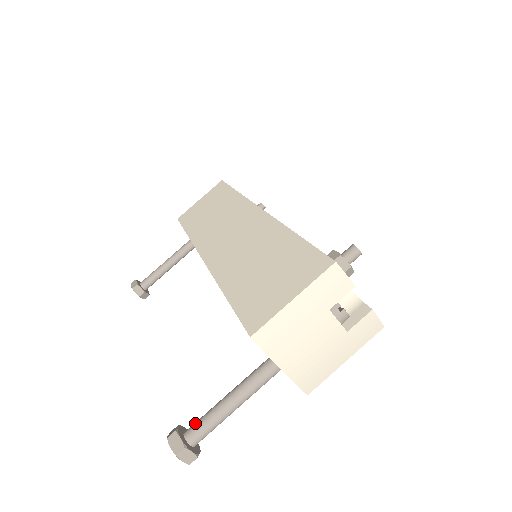
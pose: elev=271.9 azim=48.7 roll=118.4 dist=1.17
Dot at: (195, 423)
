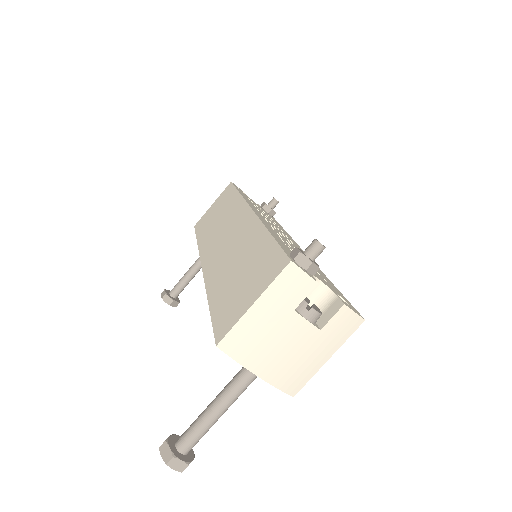
Dot at: (184, 432)
